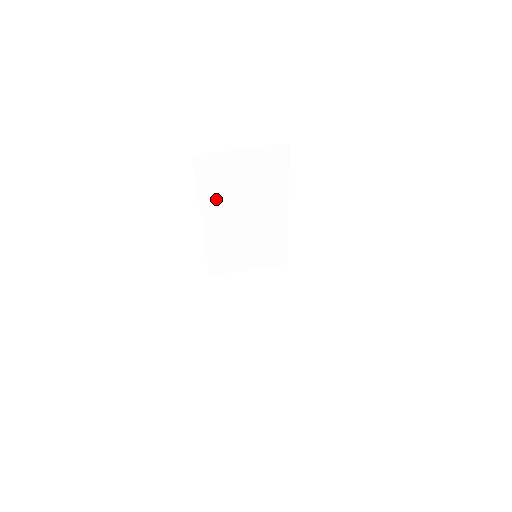
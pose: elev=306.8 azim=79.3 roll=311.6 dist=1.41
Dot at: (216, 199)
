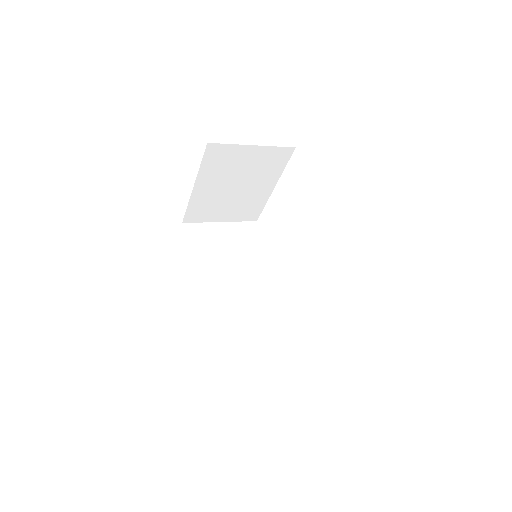
Dot at: (207, 264)
